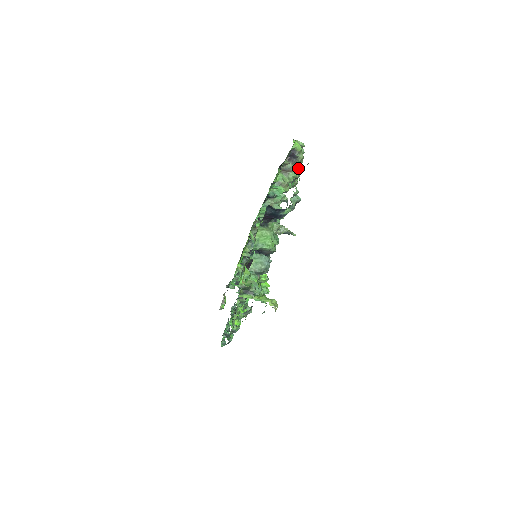
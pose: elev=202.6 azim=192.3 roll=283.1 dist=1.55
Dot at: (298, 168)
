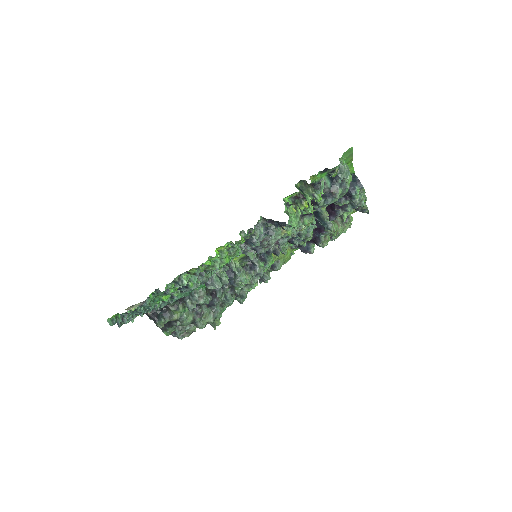
Dot at: (341, 229)
